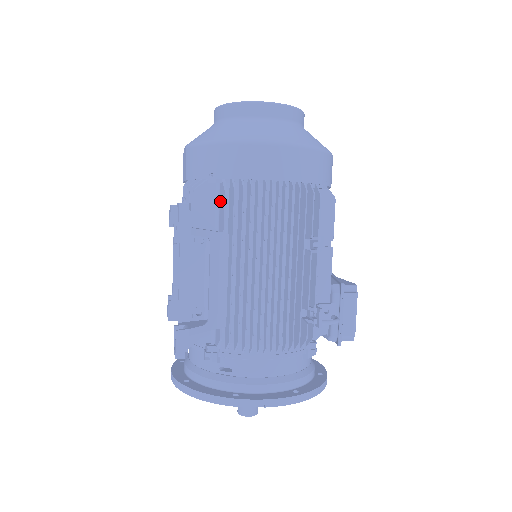
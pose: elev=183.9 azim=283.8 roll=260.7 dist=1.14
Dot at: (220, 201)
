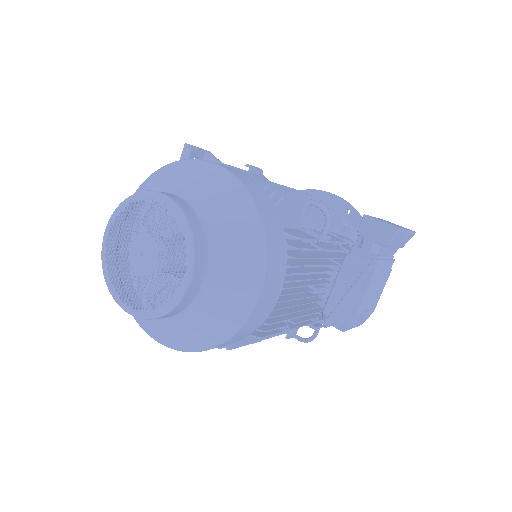
Dot at: occluded
